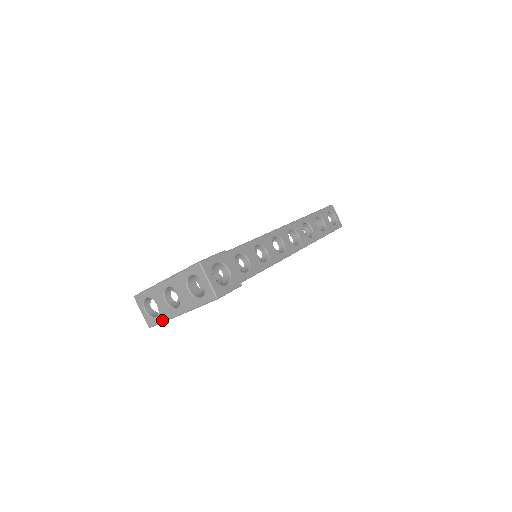
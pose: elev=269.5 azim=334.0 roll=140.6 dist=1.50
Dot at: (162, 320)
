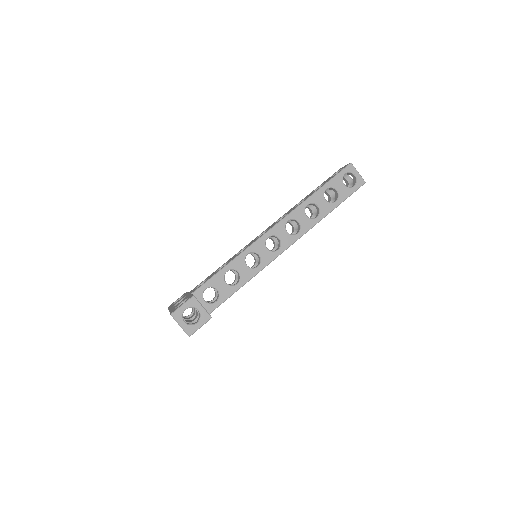
Dot at: occluded
